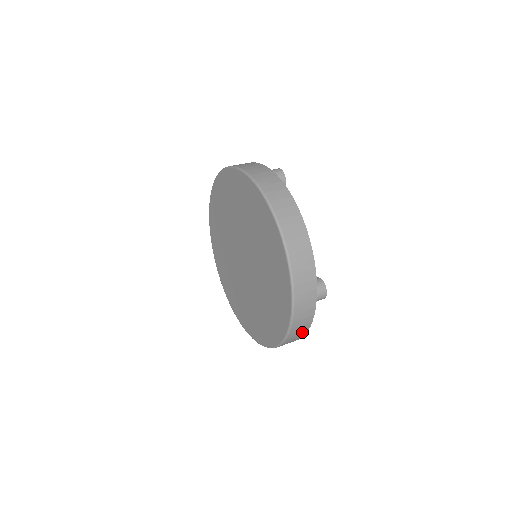
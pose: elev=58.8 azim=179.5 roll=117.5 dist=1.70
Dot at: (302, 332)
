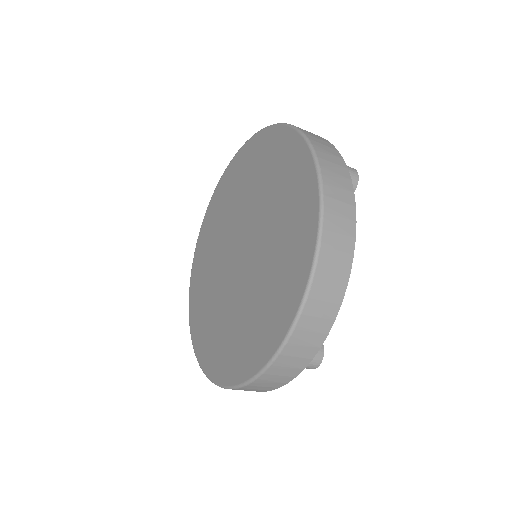
Dot at: (258, 390)
